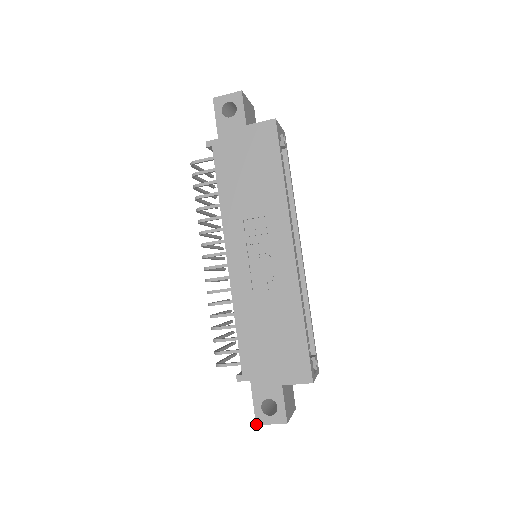
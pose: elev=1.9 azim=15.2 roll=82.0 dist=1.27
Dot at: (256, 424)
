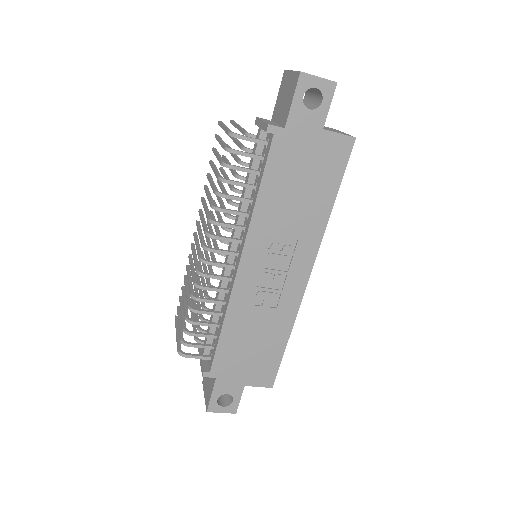
Dot at: (207, 411)
